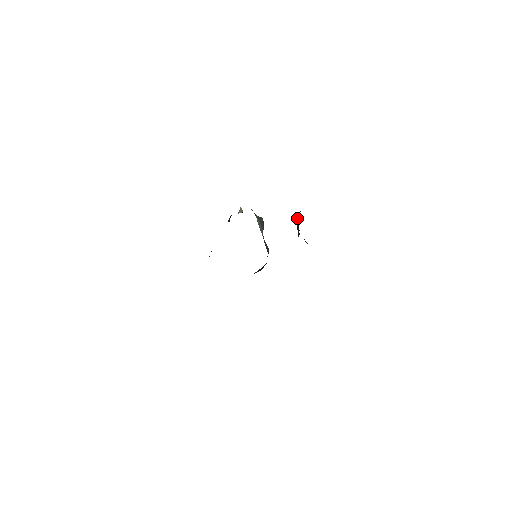
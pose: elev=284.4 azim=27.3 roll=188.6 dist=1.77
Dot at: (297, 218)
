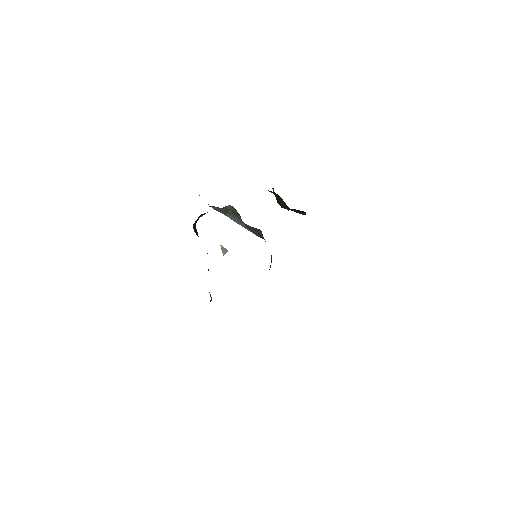
Dot at: occluded
